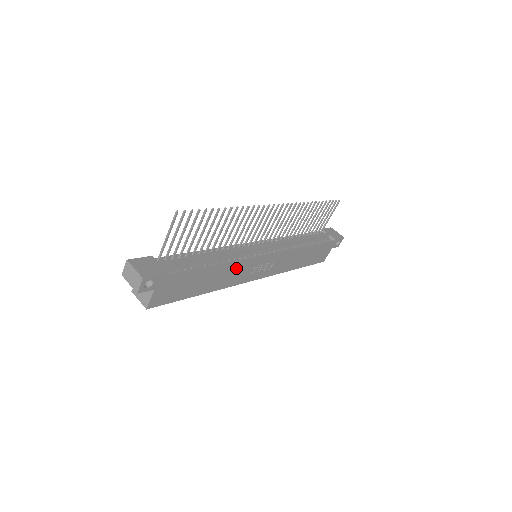
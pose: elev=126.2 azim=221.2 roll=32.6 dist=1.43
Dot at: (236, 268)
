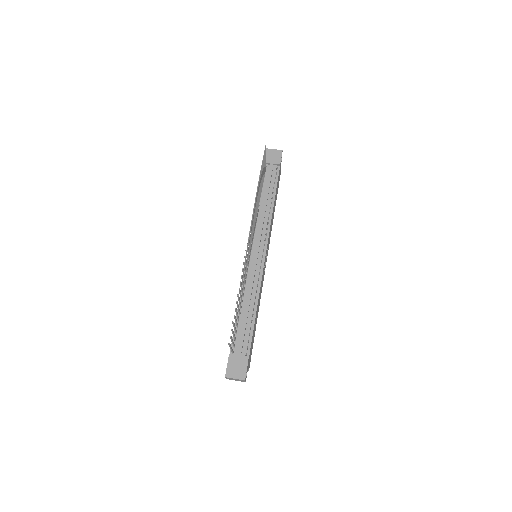
Dot at: (260, 289)
